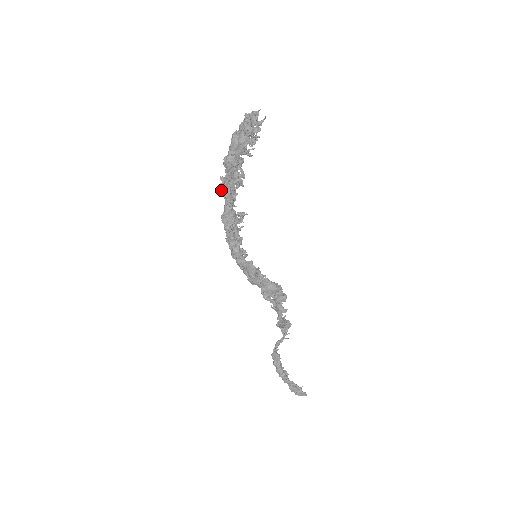
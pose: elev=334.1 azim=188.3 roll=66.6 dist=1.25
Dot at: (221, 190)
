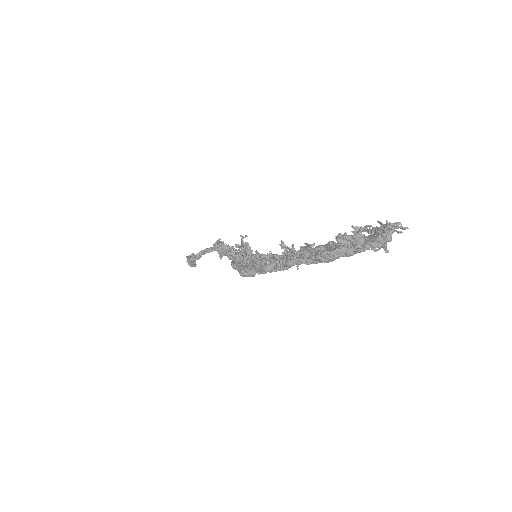
Dot at: occluded
